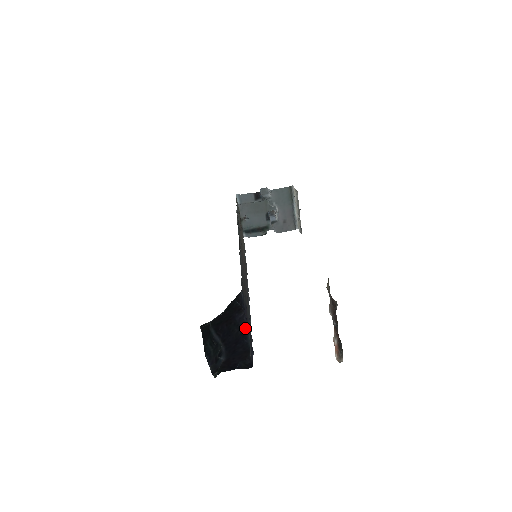
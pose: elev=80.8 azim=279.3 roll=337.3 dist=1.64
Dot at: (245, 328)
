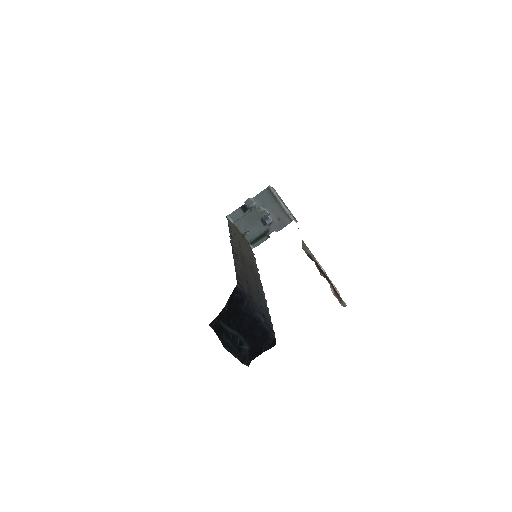
Dot at: (254, 314)
